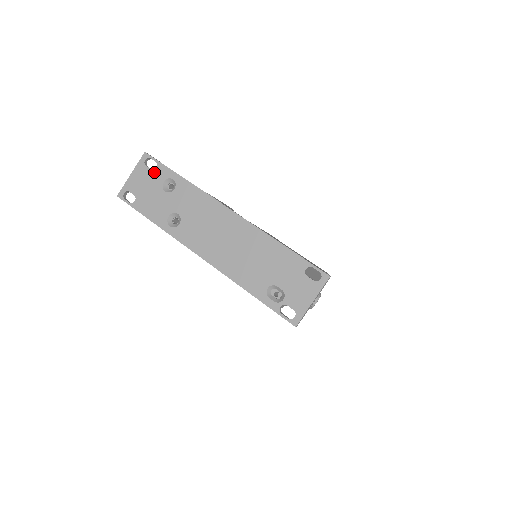
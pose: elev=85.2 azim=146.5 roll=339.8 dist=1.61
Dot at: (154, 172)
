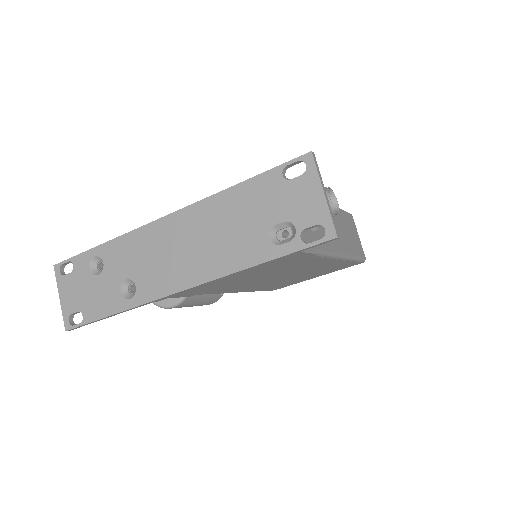
Dot at: (75, 271)
